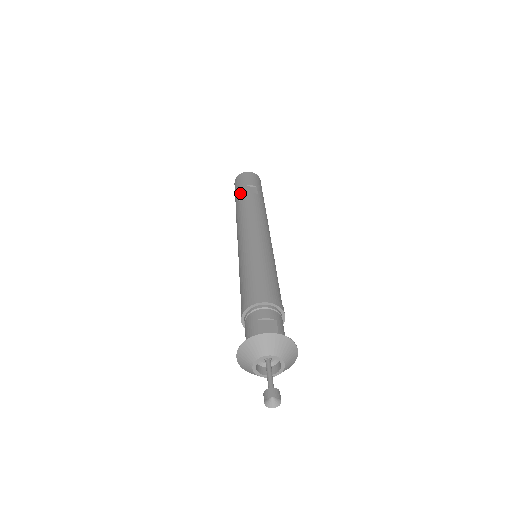
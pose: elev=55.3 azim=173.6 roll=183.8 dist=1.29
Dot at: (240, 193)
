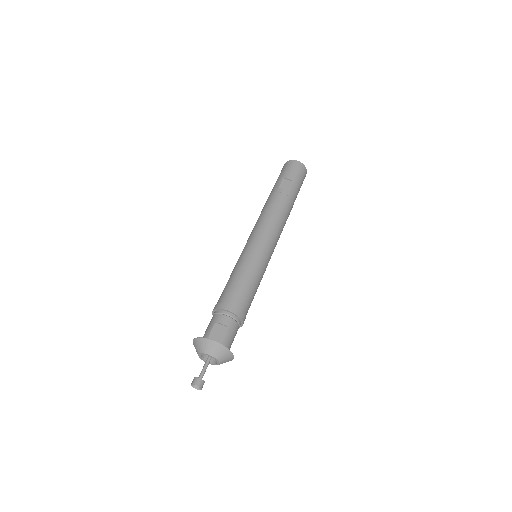
Dot at: (276, 185)
